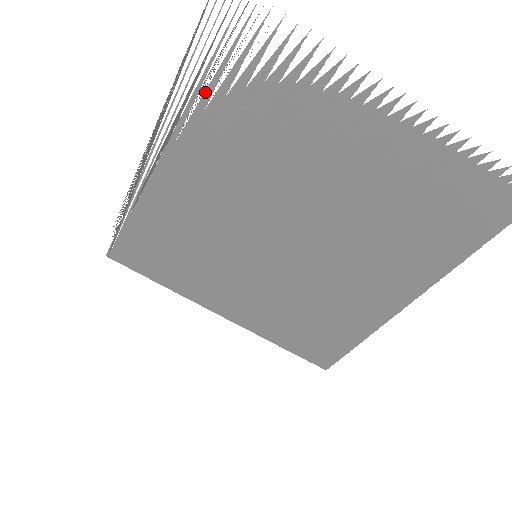
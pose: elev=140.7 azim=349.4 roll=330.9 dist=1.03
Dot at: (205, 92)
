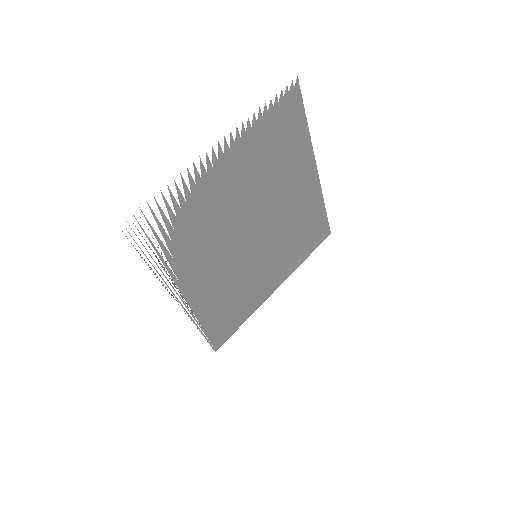
Dot at: (167, 257)
